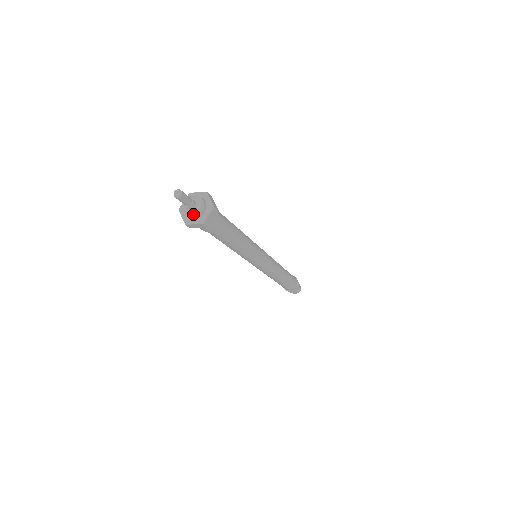
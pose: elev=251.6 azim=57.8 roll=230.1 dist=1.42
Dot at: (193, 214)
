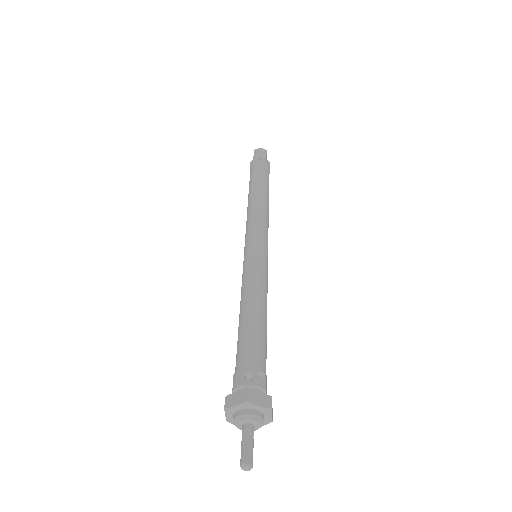
Dot at: occluded
